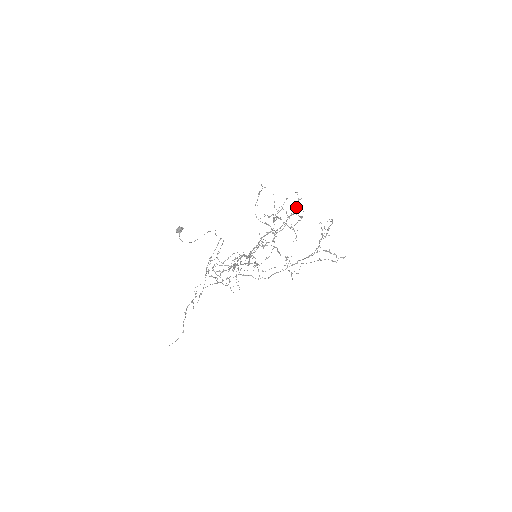
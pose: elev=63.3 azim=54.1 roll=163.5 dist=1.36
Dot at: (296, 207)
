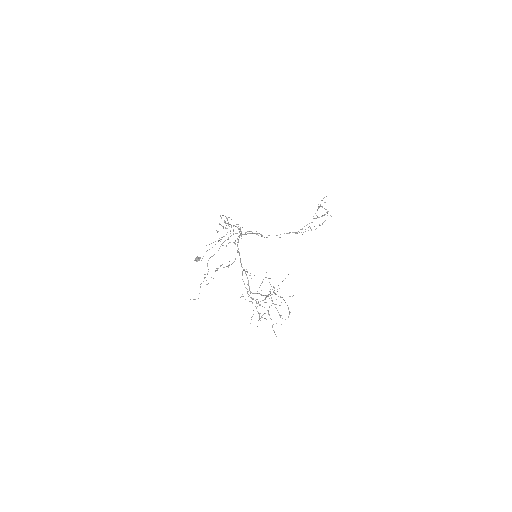
Dot at: occluded
